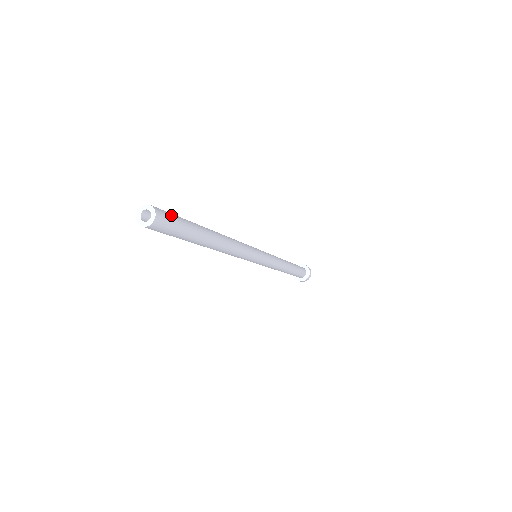
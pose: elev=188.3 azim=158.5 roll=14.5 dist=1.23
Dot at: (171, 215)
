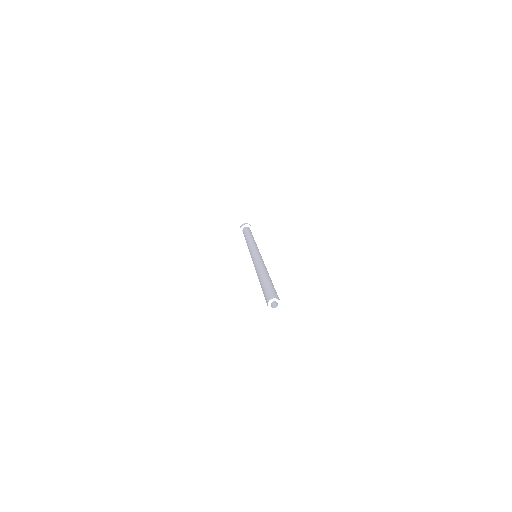
Dot at: (273, 292)
